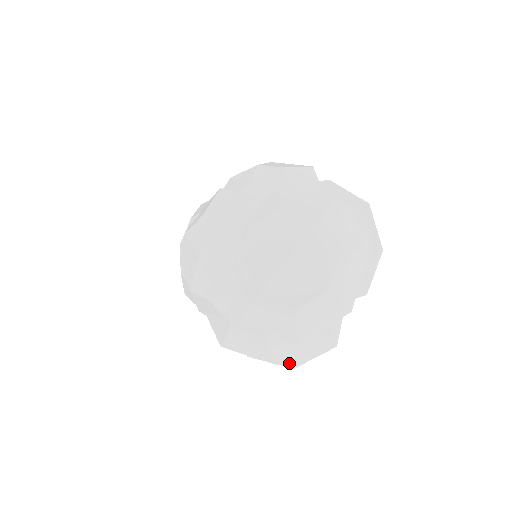
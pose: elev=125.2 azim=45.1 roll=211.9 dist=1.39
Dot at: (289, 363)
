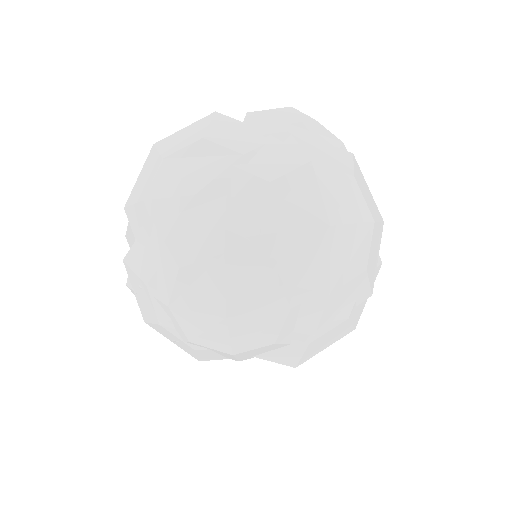
Dot at: occluded
